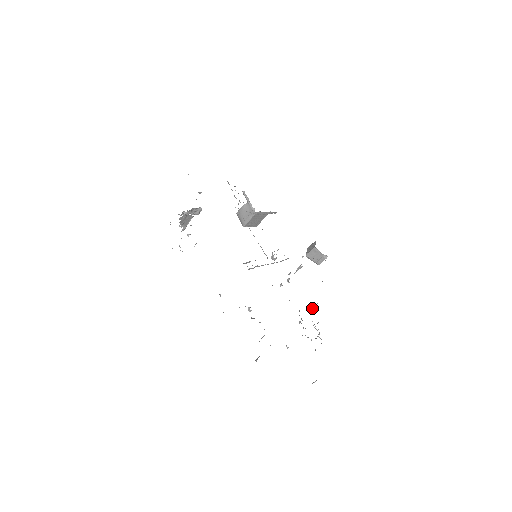
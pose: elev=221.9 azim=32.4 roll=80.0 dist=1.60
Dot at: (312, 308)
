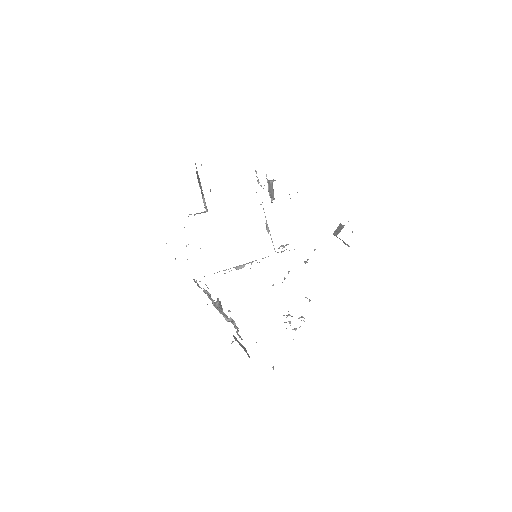
Dot at: occluded
